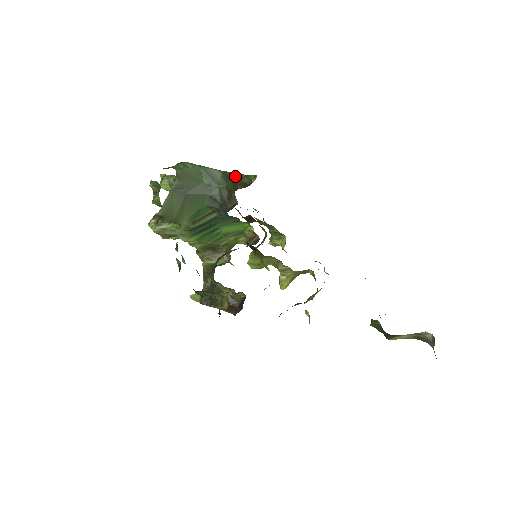
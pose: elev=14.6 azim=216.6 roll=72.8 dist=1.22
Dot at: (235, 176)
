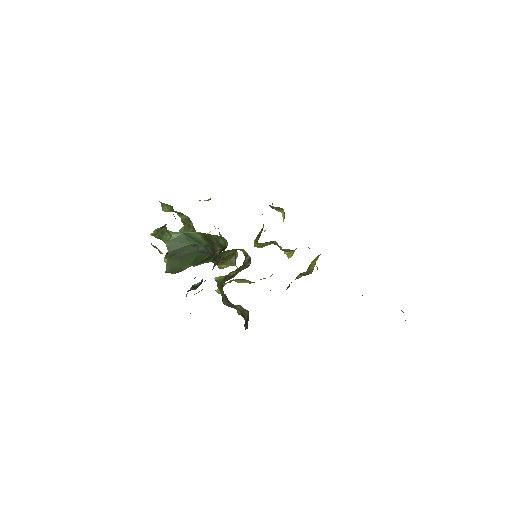
Dot at: (212, 237)
